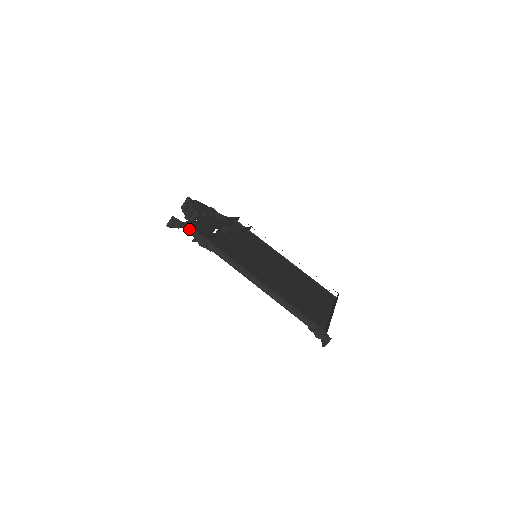
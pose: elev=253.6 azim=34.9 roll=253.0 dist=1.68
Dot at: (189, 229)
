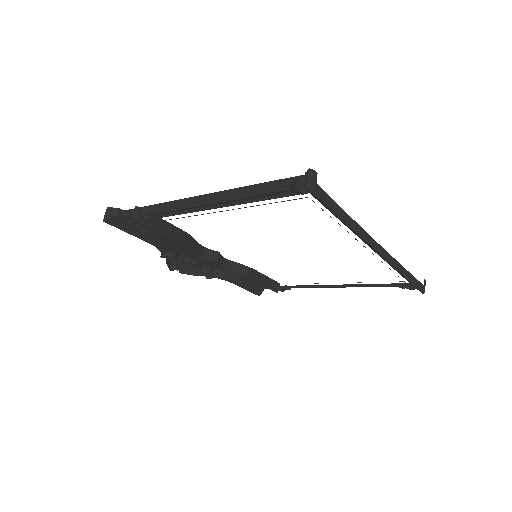
Dot at: (129, 214)
